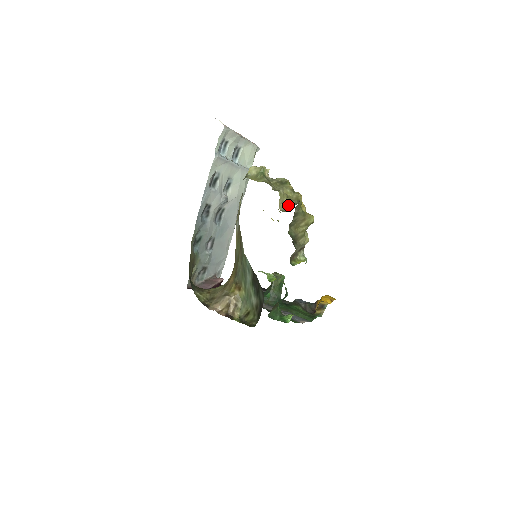
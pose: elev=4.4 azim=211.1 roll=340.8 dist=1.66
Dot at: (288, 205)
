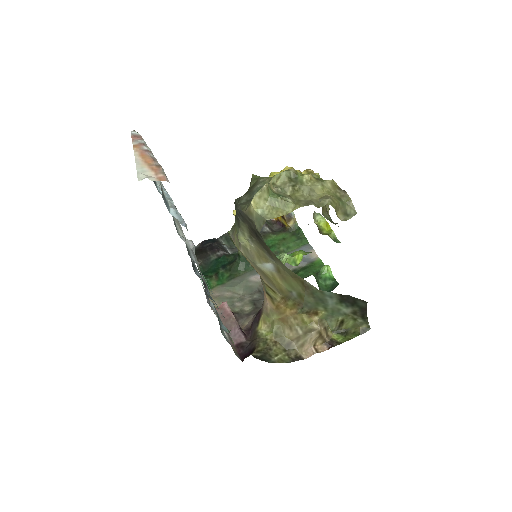
Dot at: (343, 206)
